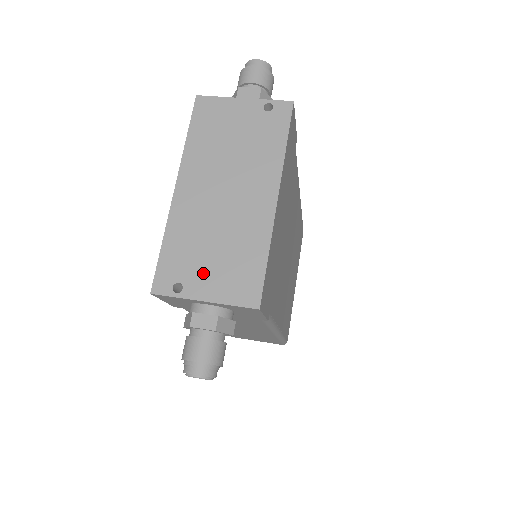
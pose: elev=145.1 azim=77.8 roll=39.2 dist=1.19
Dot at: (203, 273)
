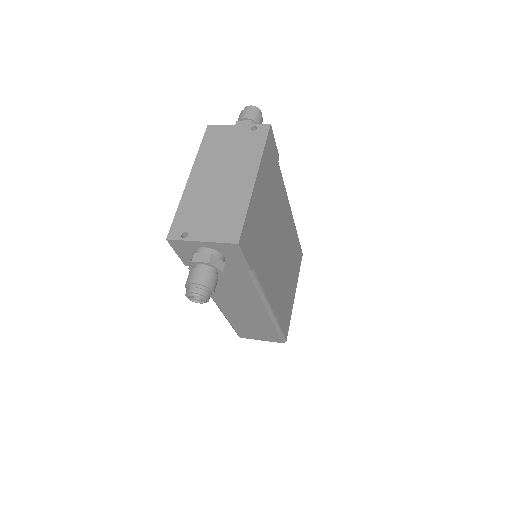
Dot at: (202, 225)
